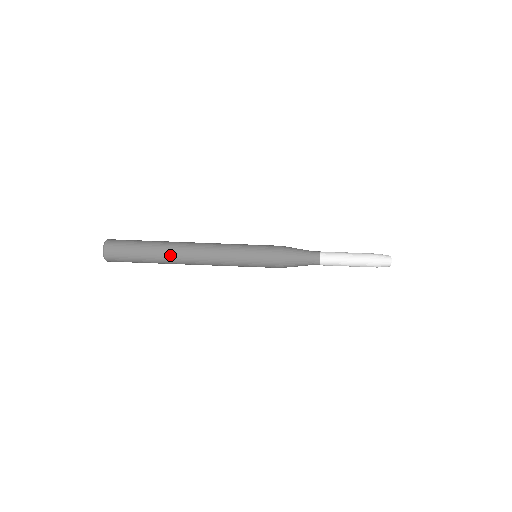
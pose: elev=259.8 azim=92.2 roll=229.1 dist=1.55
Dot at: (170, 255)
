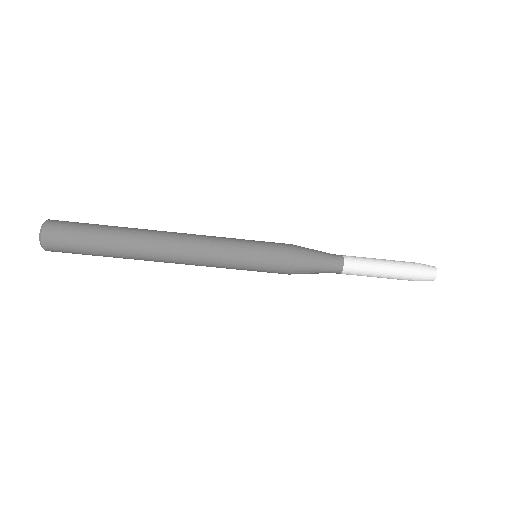
Dot at: (137, 238)
